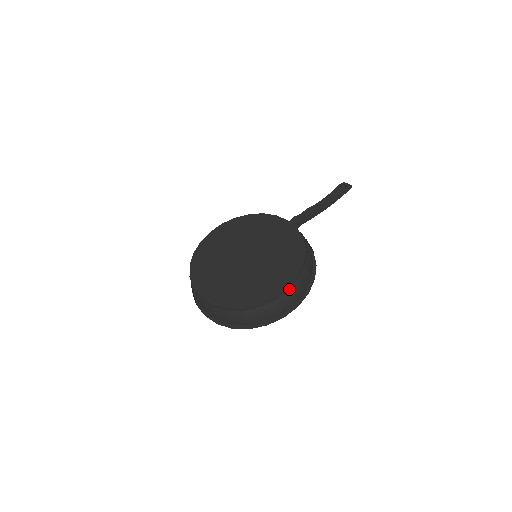
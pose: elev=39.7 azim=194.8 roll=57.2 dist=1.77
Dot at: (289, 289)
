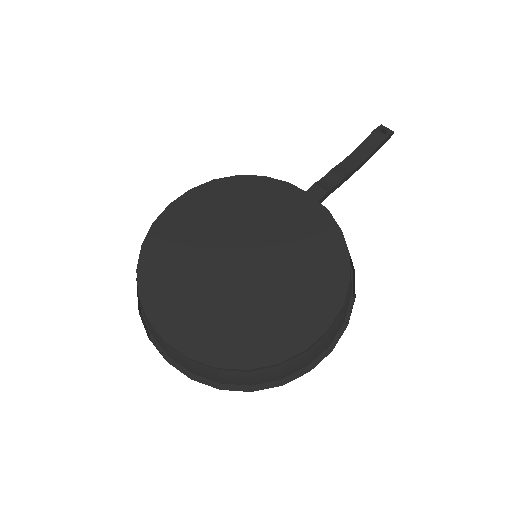
Dot at: occluded
